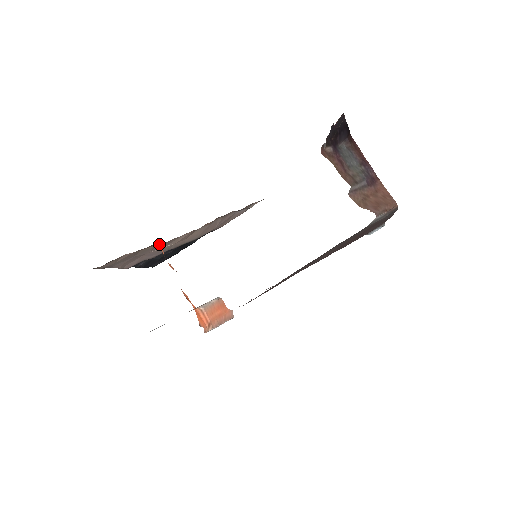
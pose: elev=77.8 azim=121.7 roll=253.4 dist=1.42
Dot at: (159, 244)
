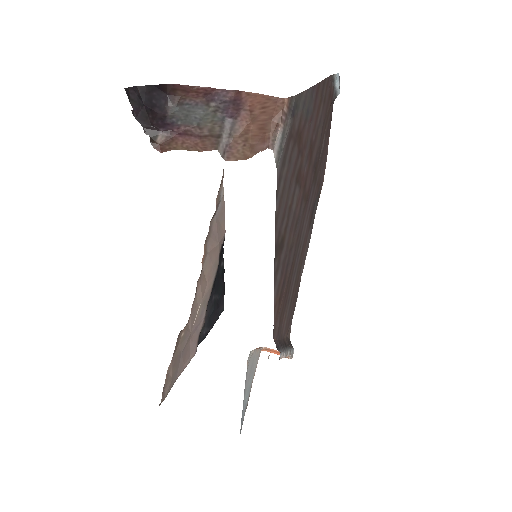
Dot at: occluded
